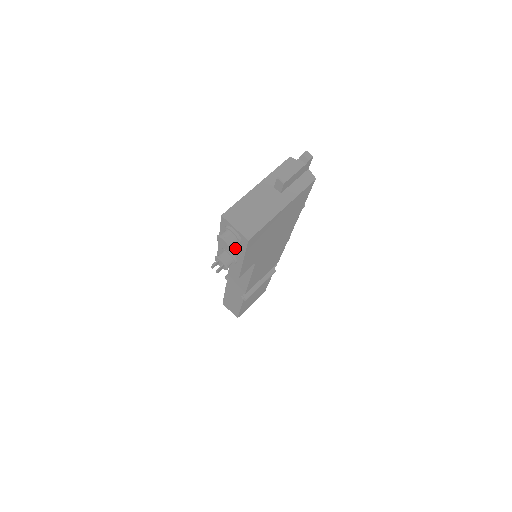
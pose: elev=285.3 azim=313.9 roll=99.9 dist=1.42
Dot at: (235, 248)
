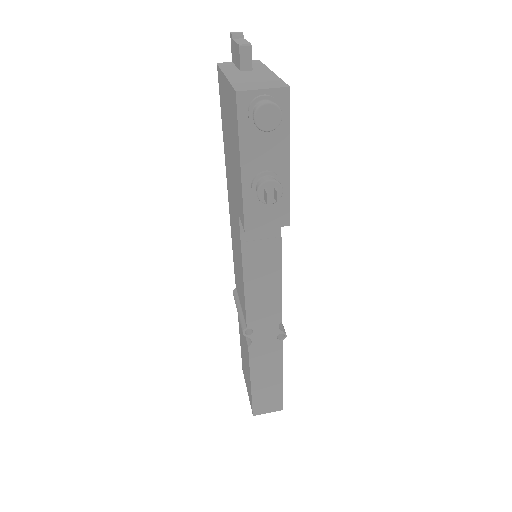
Dot at: (271, 148)
